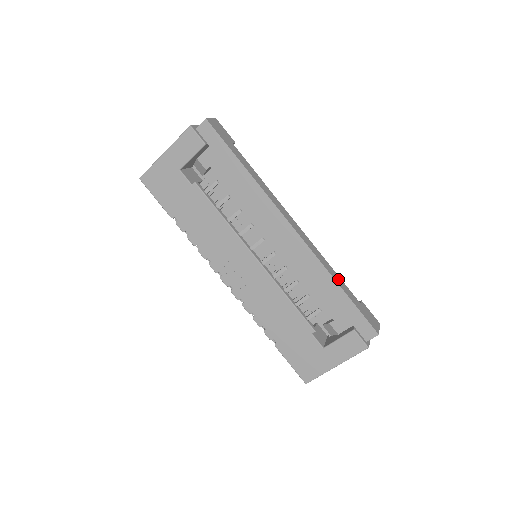
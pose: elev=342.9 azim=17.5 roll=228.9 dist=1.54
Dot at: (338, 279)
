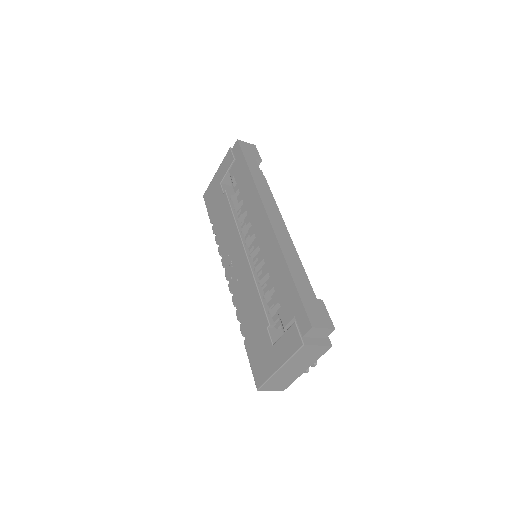
Dot at: (296, 268)
